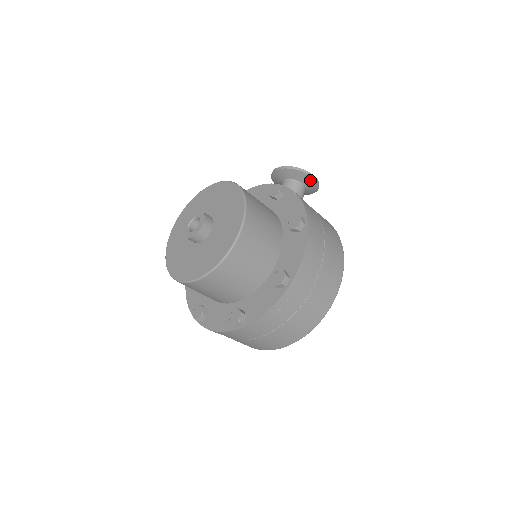
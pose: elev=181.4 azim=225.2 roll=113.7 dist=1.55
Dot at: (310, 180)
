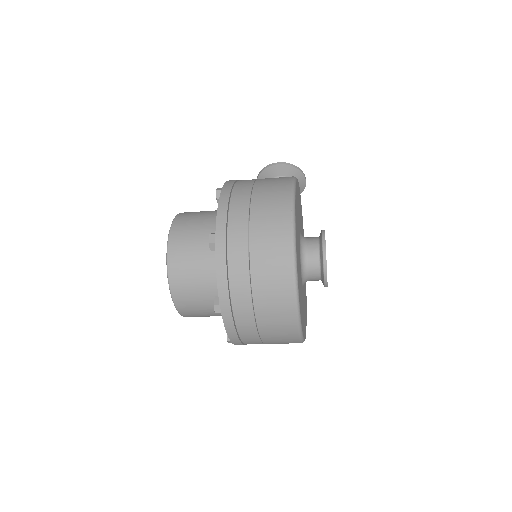
Dot at: (278, 169)
